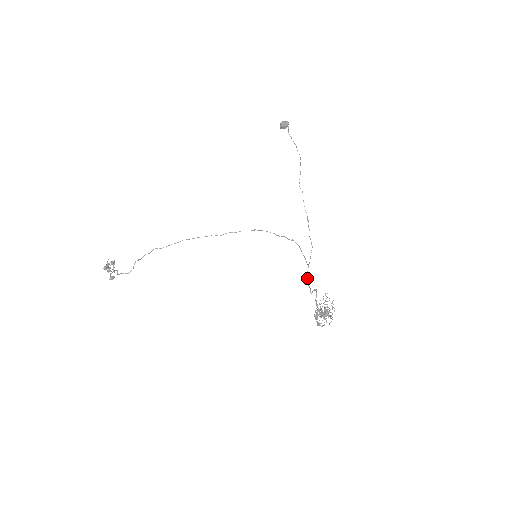
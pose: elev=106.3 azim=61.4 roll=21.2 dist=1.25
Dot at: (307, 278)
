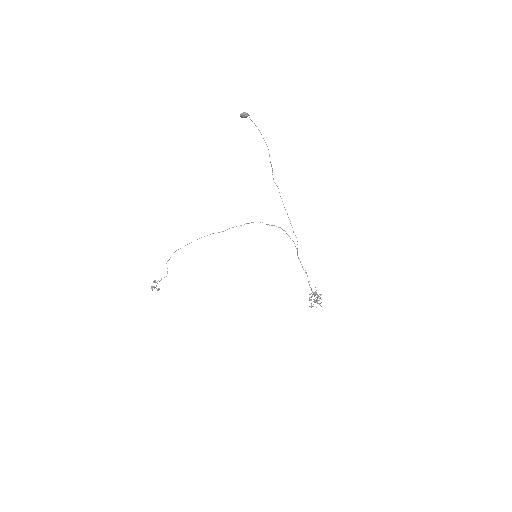
Dot at: (298, 258)
